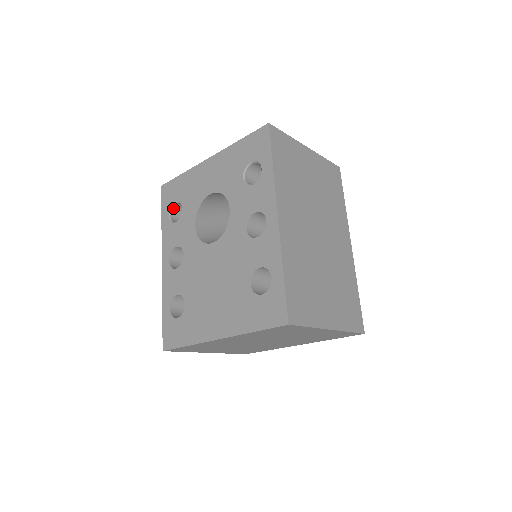
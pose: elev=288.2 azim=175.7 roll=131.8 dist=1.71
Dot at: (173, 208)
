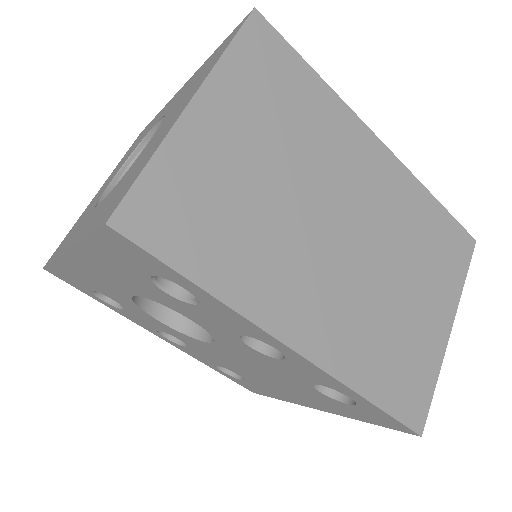
Dot at: occluded
